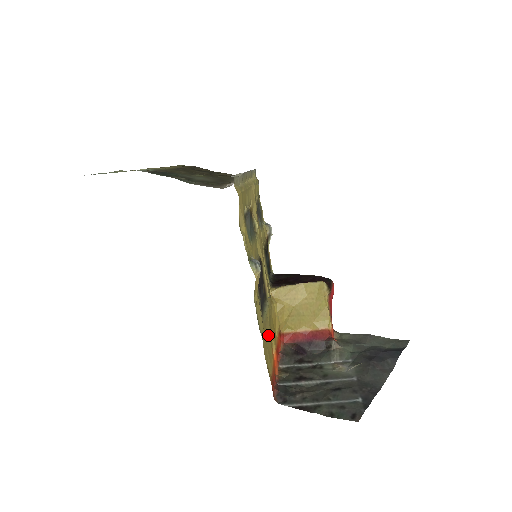
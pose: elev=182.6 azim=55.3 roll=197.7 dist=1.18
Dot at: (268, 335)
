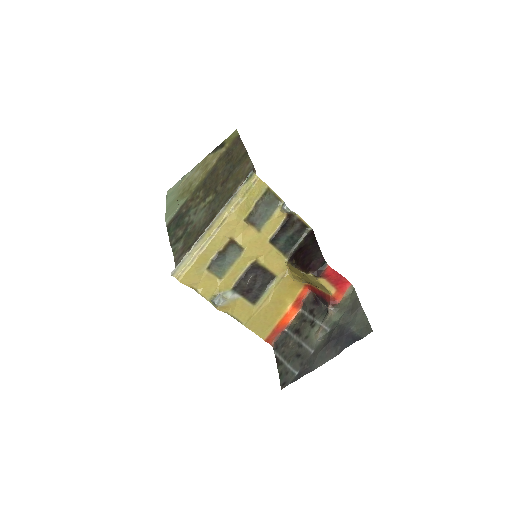
Dot at: (266, 311)
